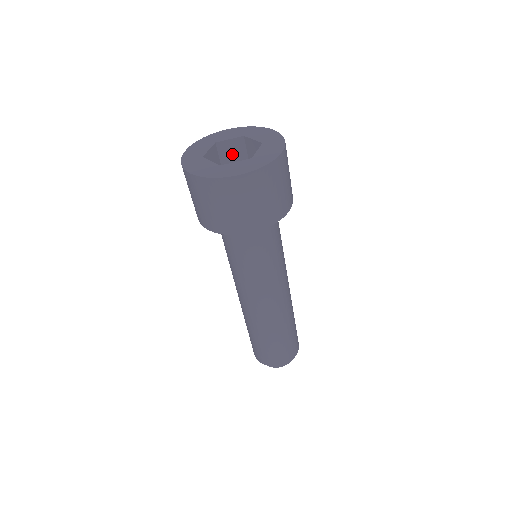
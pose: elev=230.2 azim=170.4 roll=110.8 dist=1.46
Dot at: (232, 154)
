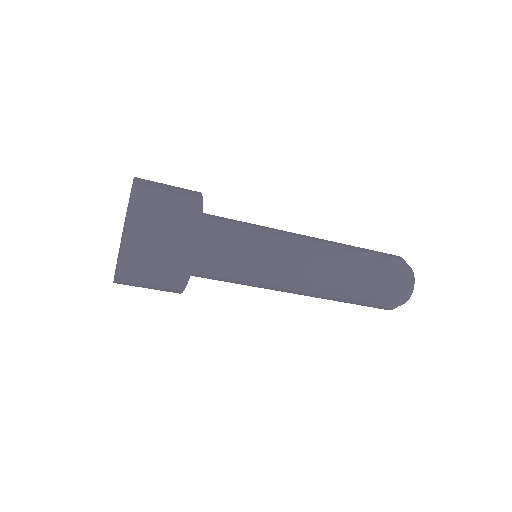
Dot at: occluded
